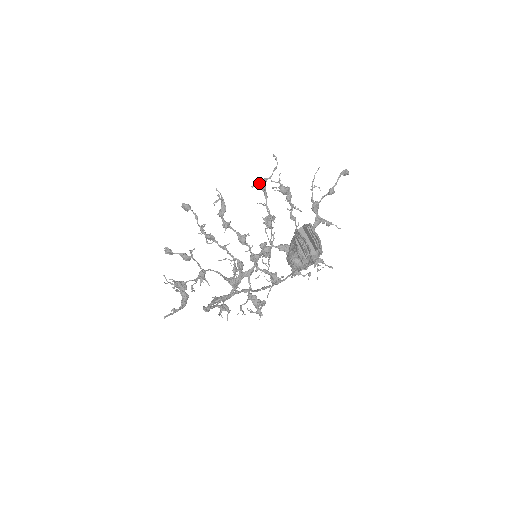
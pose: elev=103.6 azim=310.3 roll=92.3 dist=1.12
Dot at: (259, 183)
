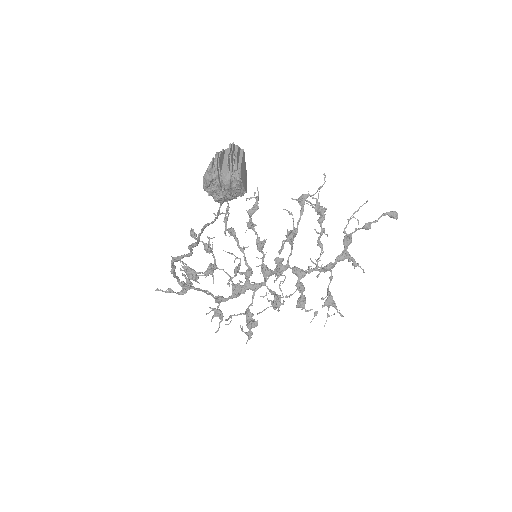
Dot at: occluded
